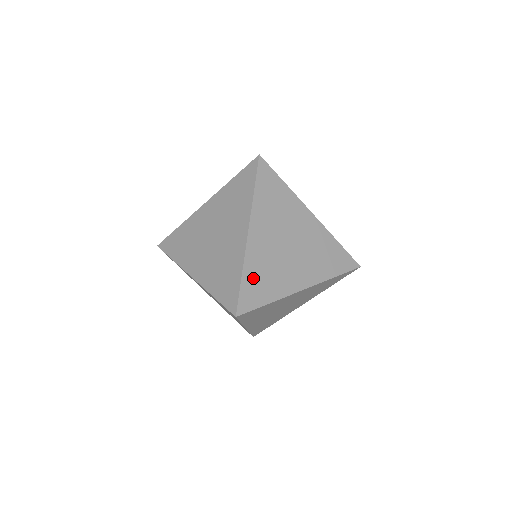
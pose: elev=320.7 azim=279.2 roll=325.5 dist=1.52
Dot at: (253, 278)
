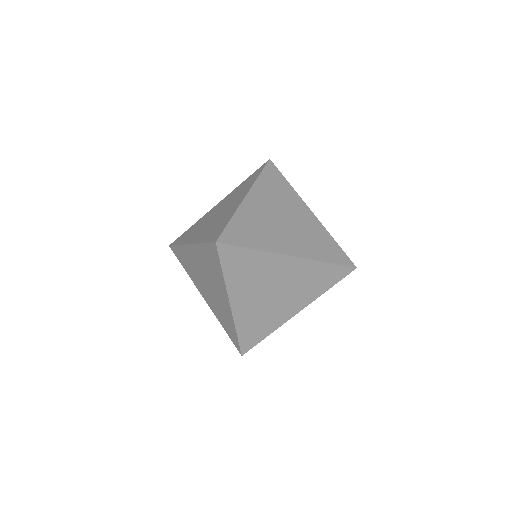
Dot at: (241, 225)
